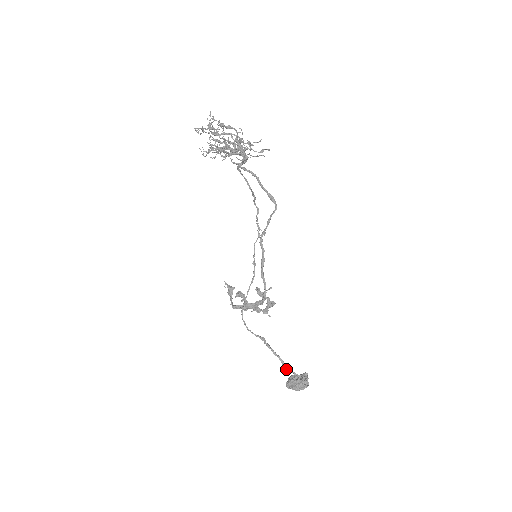
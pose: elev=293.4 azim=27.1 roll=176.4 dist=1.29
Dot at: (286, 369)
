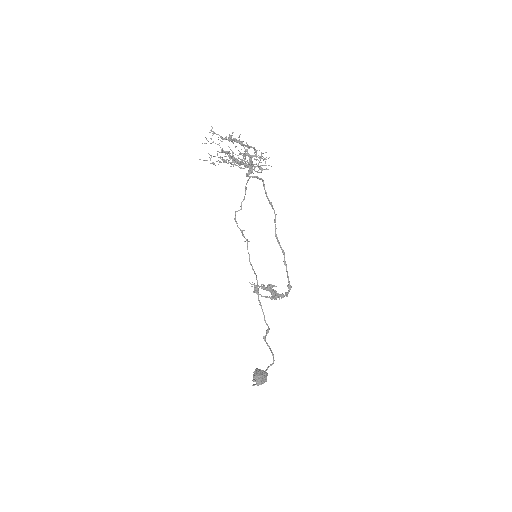
Dot at: (273, 356)
